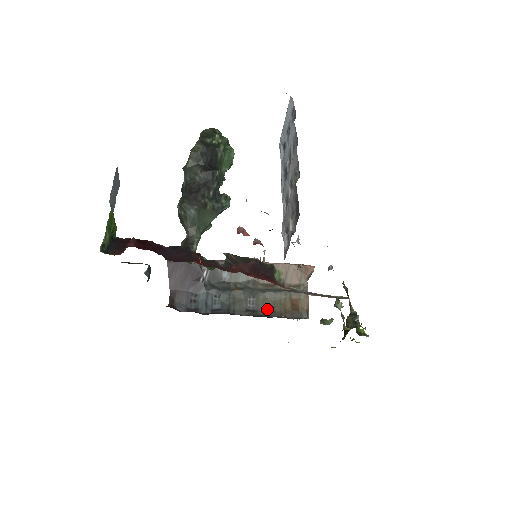
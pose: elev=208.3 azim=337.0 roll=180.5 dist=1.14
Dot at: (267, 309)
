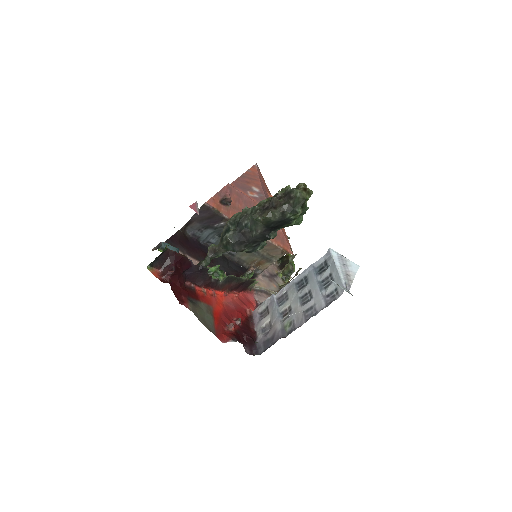
Dot at: (241, 258)
